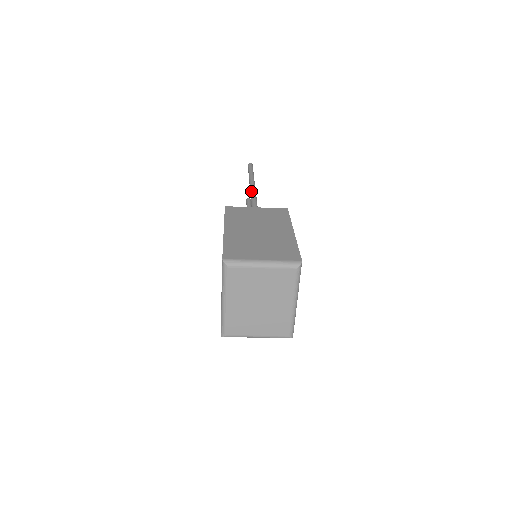
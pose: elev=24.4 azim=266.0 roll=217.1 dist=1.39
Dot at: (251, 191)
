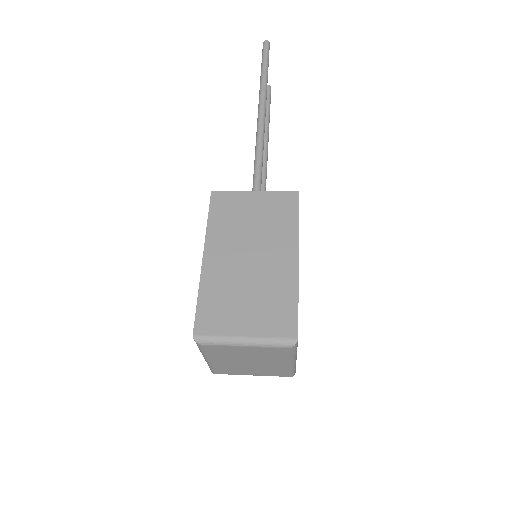
Dot at: (257, 127)
